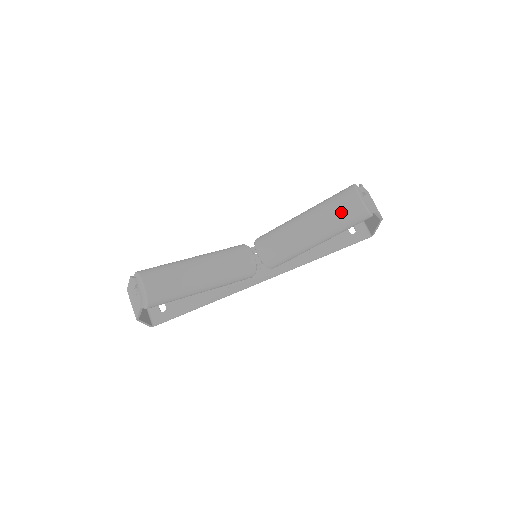
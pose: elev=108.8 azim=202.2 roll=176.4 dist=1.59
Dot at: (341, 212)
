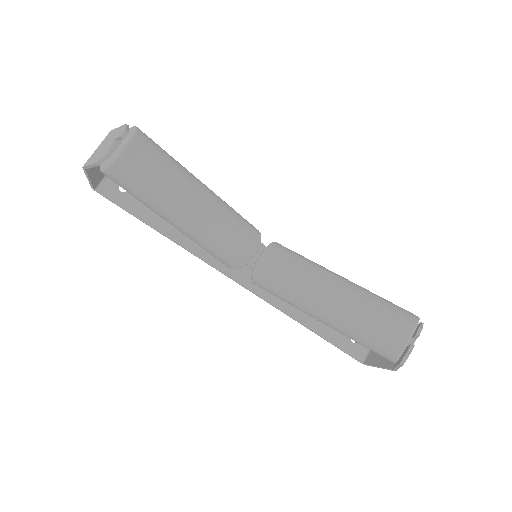
Dot at: (377, 326)
